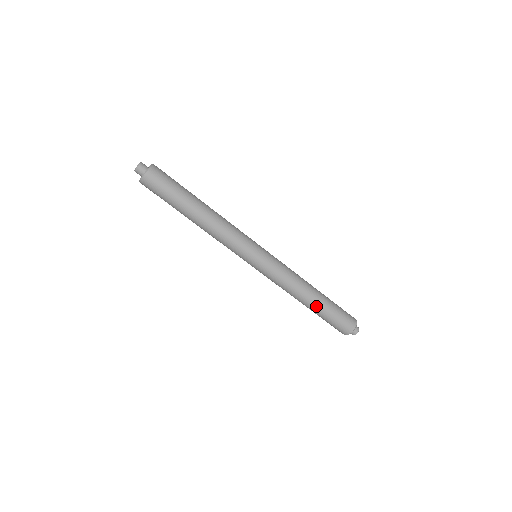
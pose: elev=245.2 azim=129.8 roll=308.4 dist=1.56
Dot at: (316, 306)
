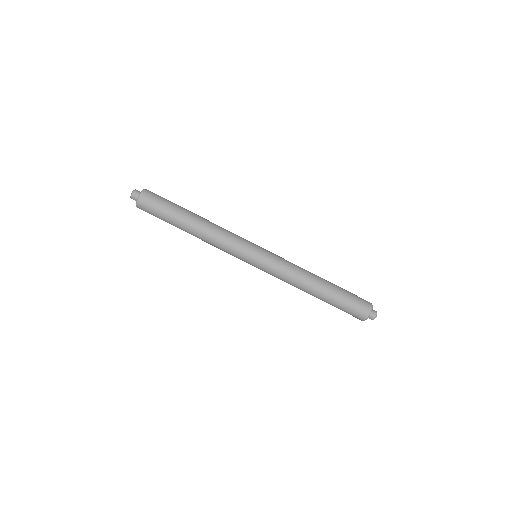
Dot at: (328, 289)
